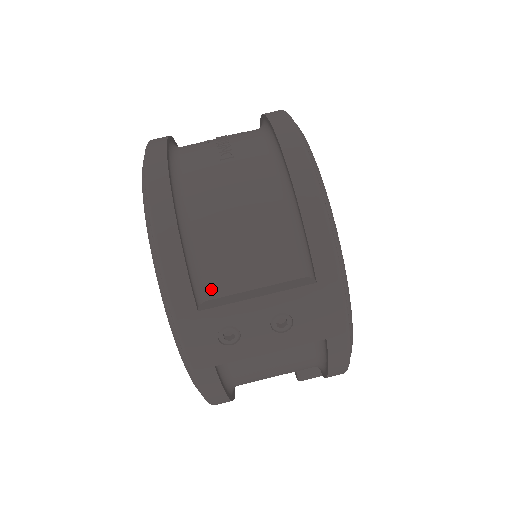
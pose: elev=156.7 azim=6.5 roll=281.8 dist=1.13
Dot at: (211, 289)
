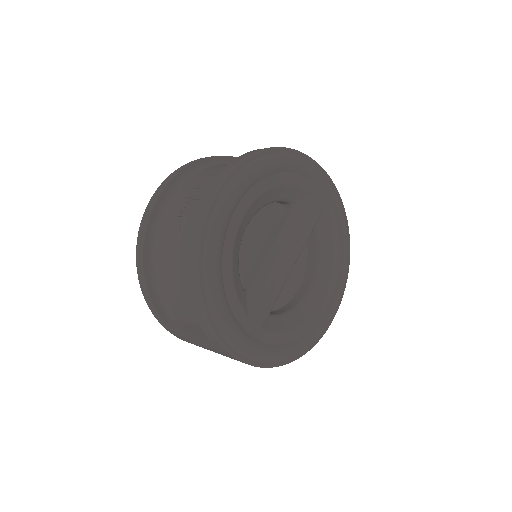
Dot at: (175, 315)
